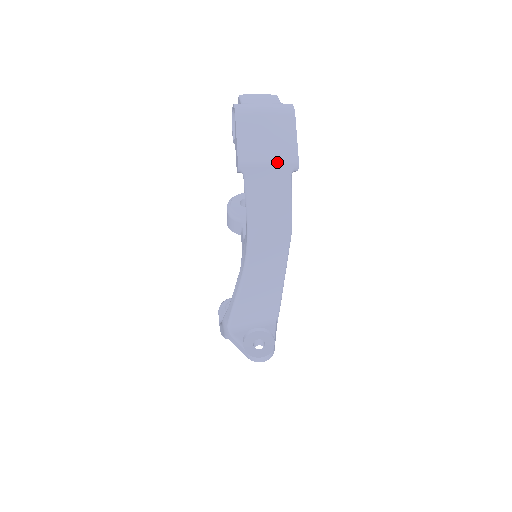
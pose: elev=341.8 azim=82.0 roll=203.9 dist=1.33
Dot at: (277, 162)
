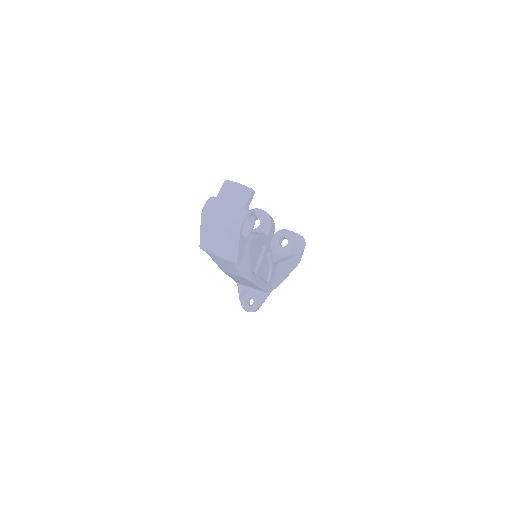
Dot at: (222, 257)
